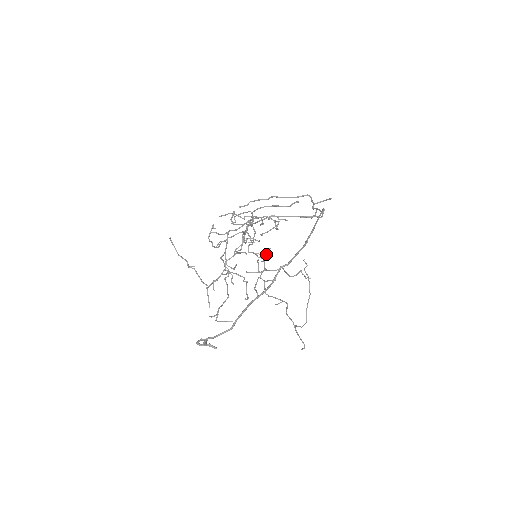
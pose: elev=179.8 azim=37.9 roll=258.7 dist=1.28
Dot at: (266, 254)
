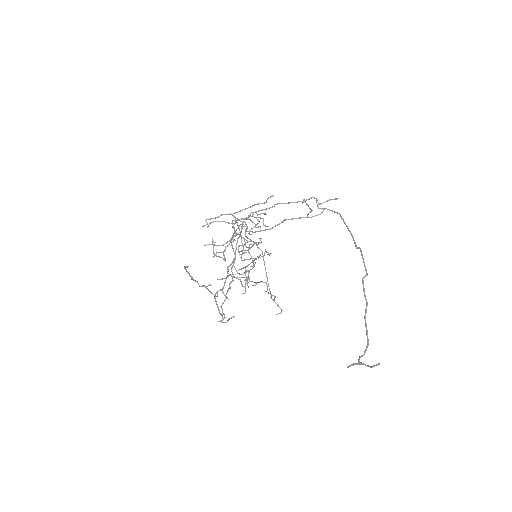
Dot at: (250, 248)
